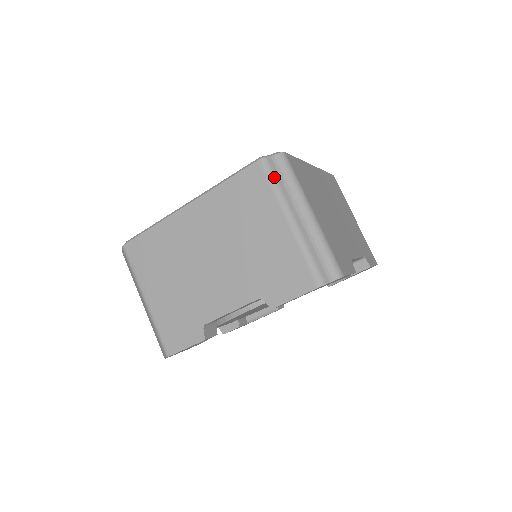
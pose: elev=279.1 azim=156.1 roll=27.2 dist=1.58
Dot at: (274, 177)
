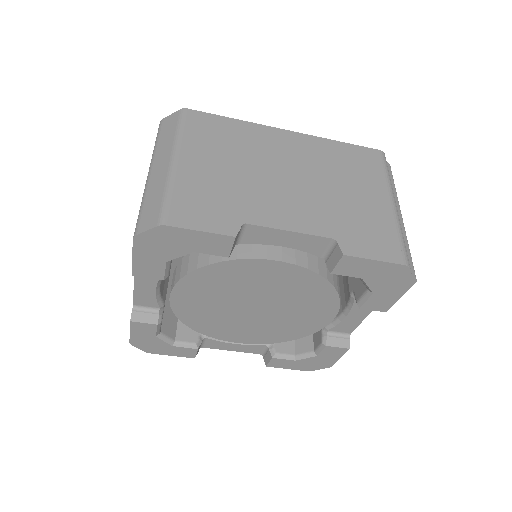
Dot at: occluded
